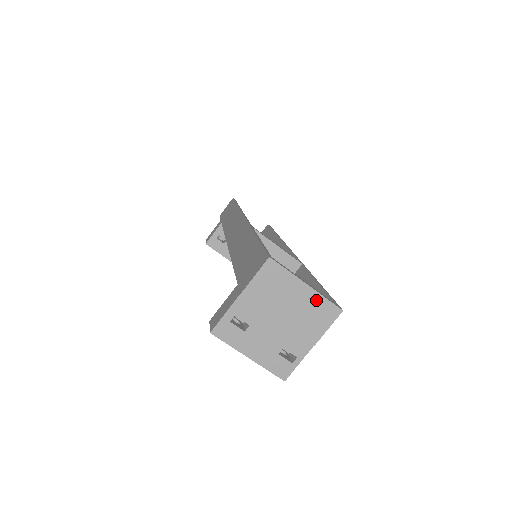
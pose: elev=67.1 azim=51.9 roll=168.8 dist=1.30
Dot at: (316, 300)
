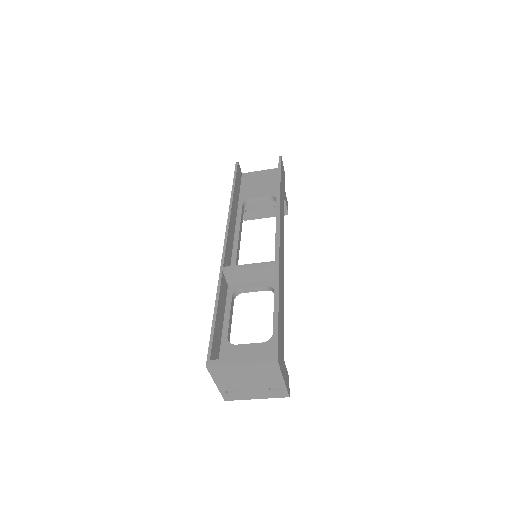
Dot at: (256, 366)
